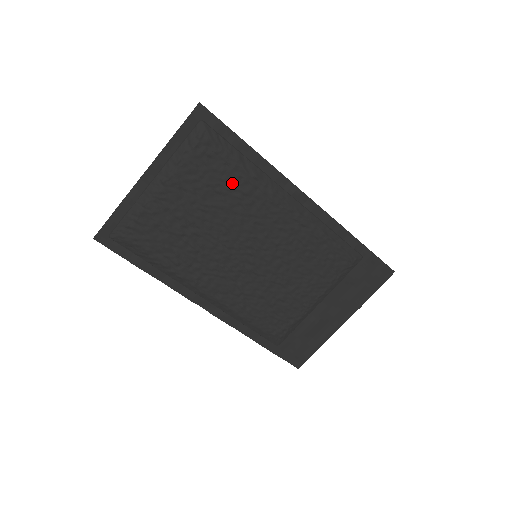
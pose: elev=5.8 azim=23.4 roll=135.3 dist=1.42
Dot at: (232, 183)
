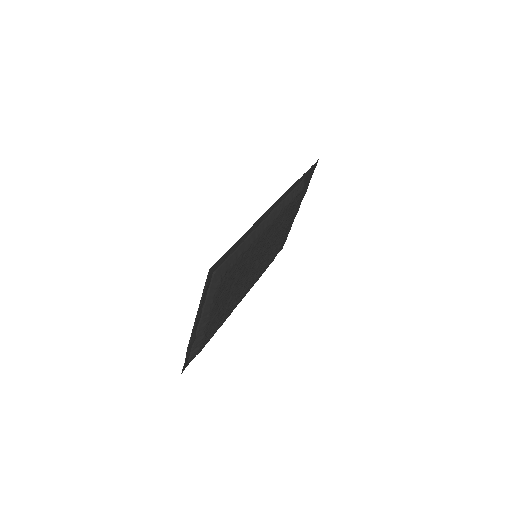
Dot at: (242, 263)
